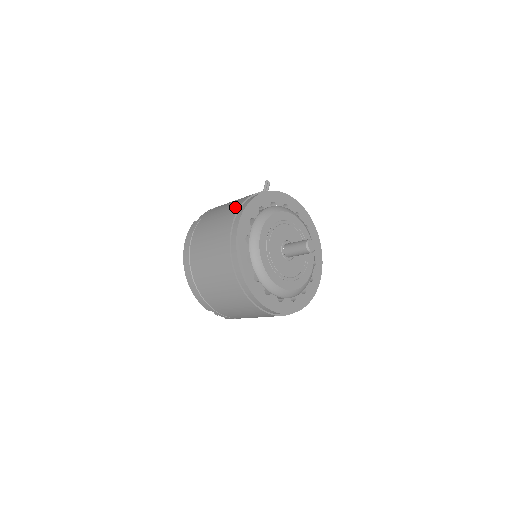
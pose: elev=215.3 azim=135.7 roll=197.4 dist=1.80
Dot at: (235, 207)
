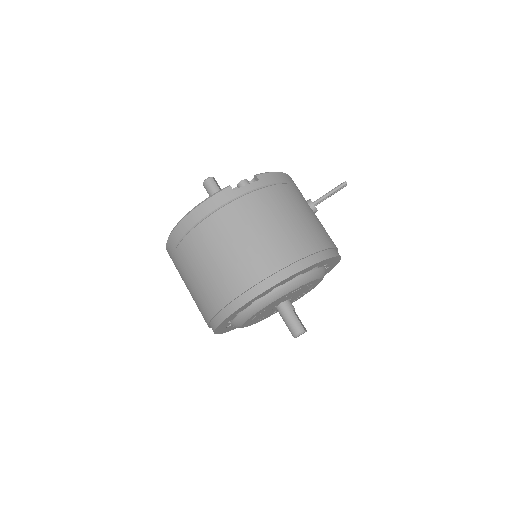
Dot at: (277, 260)
